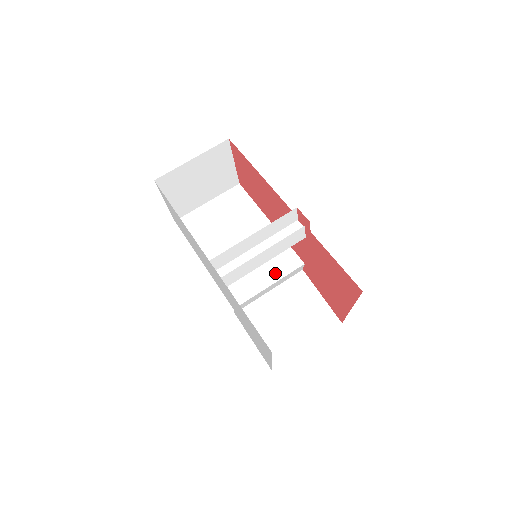
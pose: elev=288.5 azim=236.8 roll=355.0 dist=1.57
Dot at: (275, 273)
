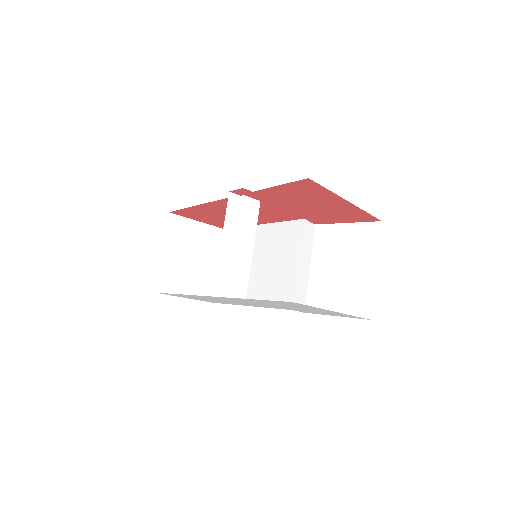
Dot at: (293, 251)
